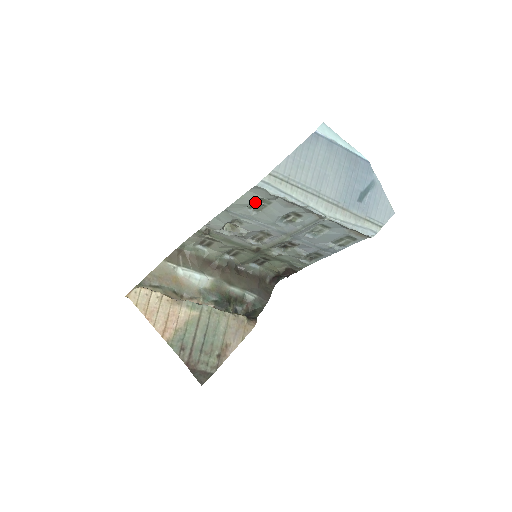
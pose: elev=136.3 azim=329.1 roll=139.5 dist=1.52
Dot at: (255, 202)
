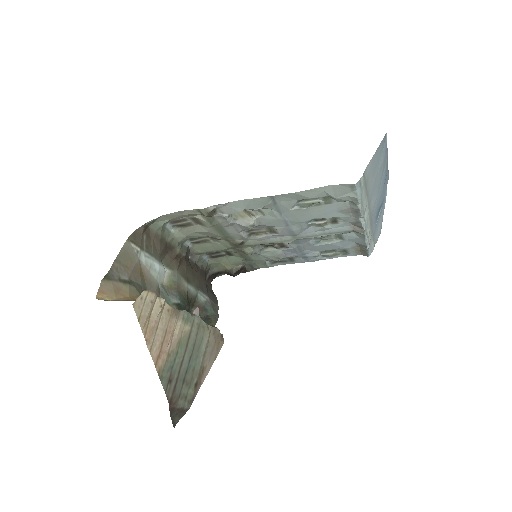
Dot at: occluded
